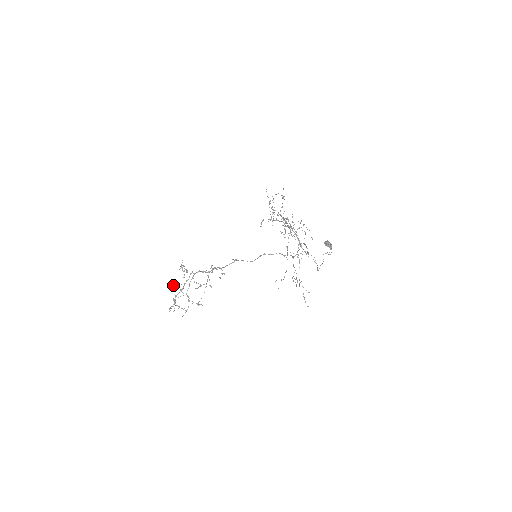
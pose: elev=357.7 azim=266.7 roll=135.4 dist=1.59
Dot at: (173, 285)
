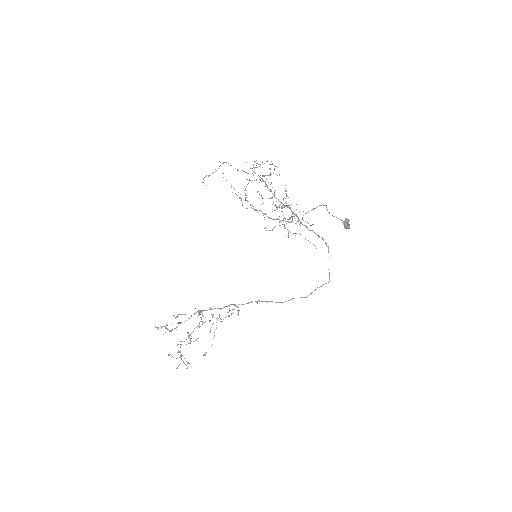
Dot at: occluded
